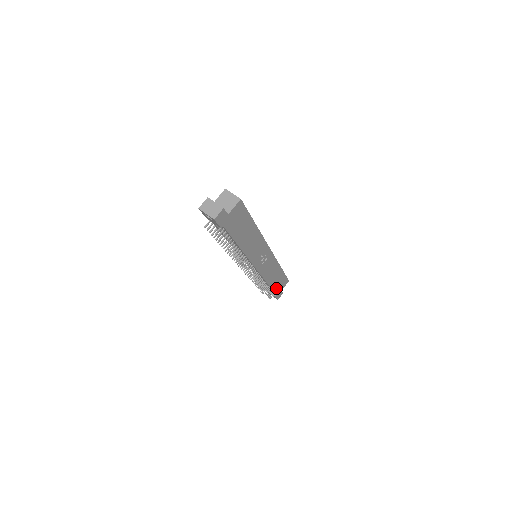
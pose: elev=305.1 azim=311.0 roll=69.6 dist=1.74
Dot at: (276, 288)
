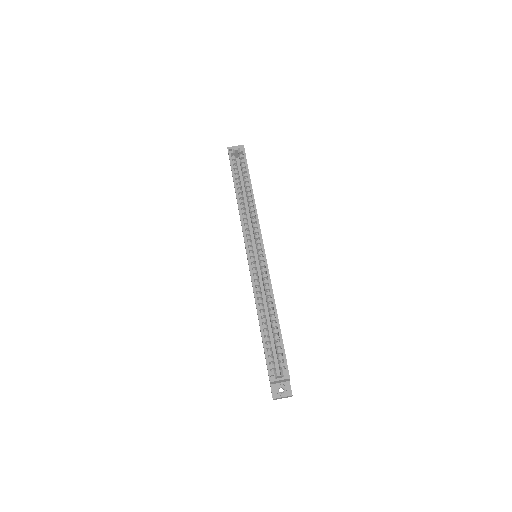
Dot at: occluded
